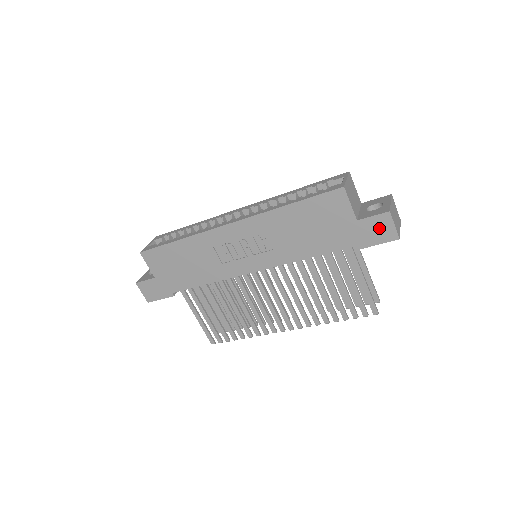
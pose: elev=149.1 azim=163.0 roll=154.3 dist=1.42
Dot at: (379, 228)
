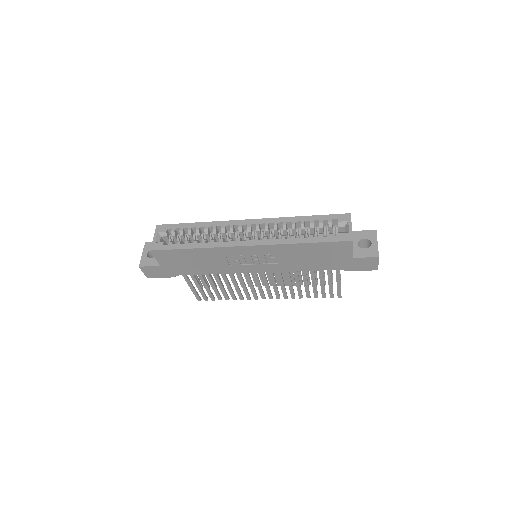
Dot at: (367, 263)
